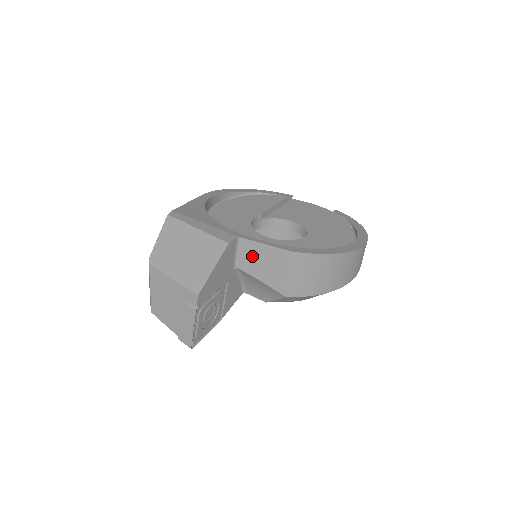
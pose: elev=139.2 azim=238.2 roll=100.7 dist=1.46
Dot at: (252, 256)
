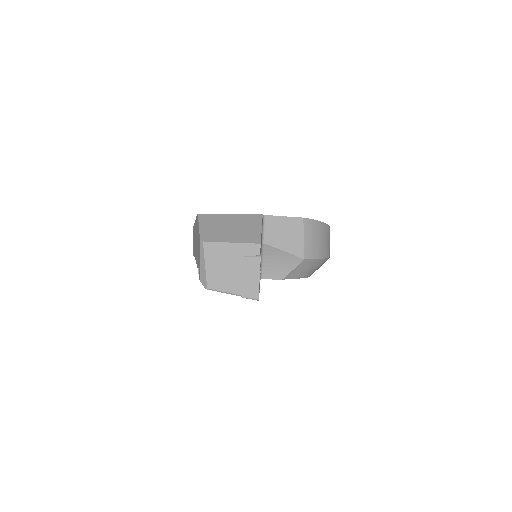
Dot at: (274, 229)
